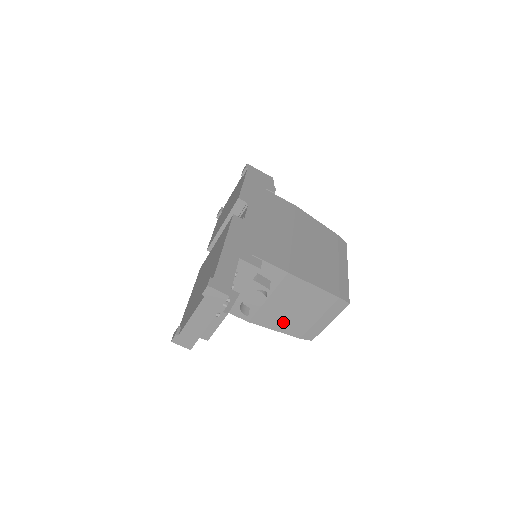
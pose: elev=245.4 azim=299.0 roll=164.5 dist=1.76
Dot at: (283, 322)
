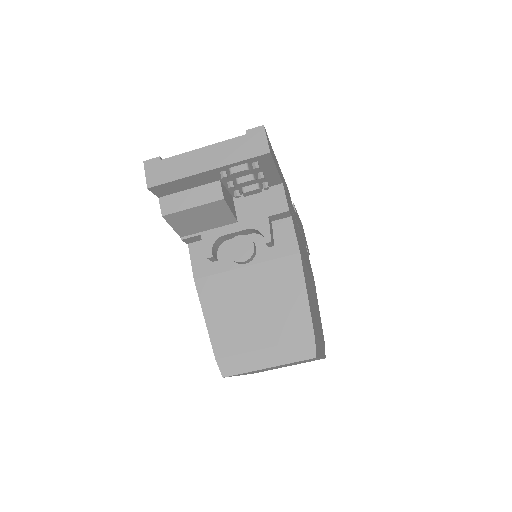
Dot at: (226, 315)
